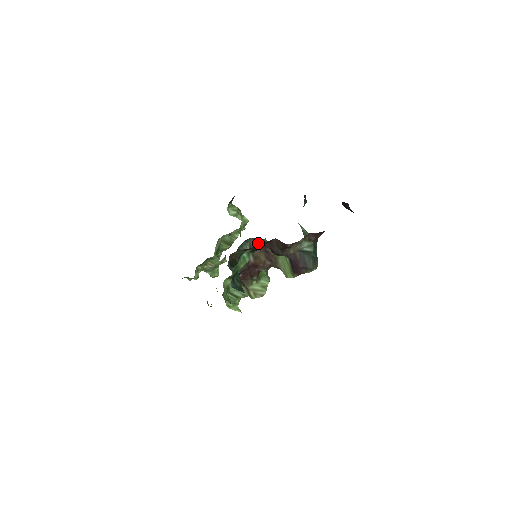
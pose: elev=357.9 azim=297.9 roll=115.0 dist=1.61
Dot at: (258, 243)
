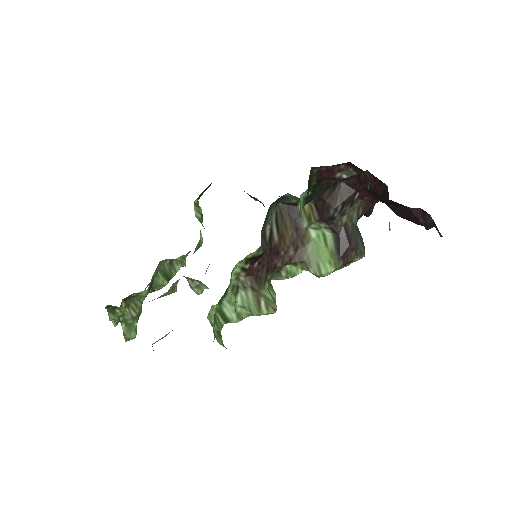
Dot at: (287, 213)
